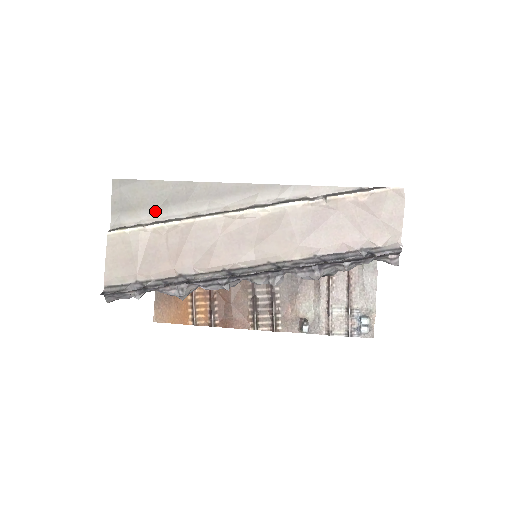
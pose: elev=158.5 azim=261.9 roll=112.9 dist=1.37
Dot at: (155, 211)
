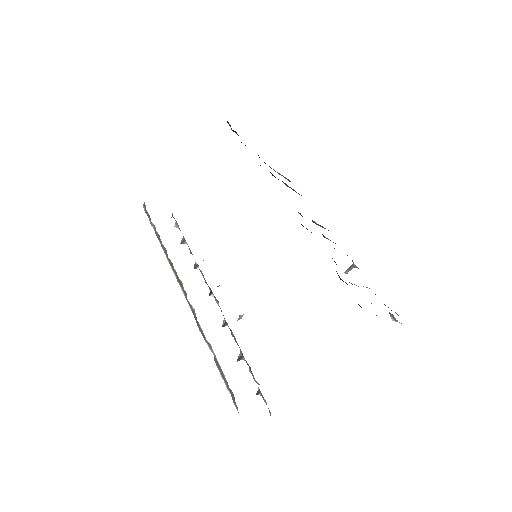
Dot at: occluded
